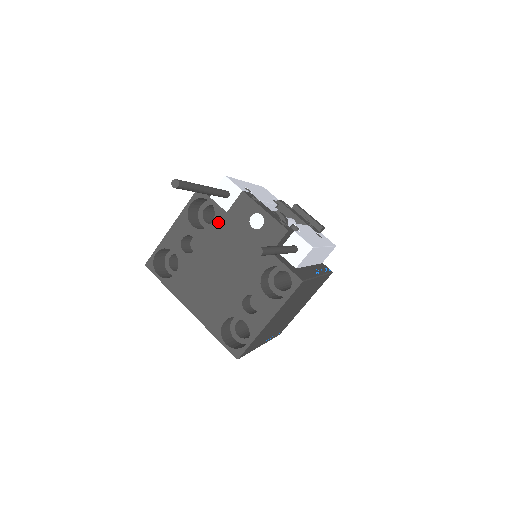
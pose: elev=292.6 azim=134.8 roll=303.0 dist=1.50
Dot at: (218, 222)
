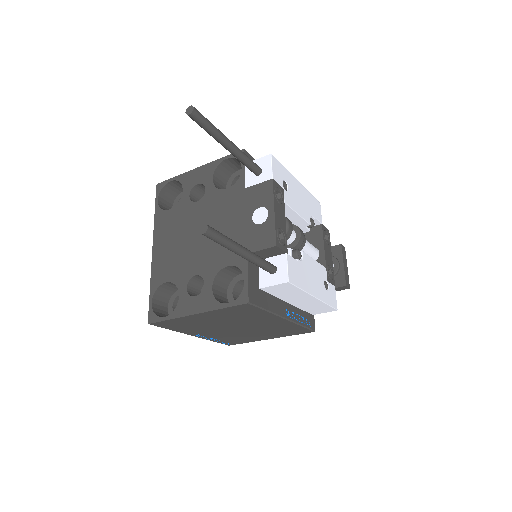
Dot at: (232, 191)
